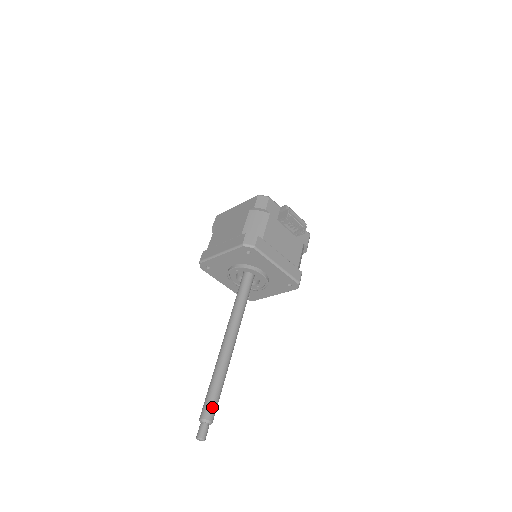
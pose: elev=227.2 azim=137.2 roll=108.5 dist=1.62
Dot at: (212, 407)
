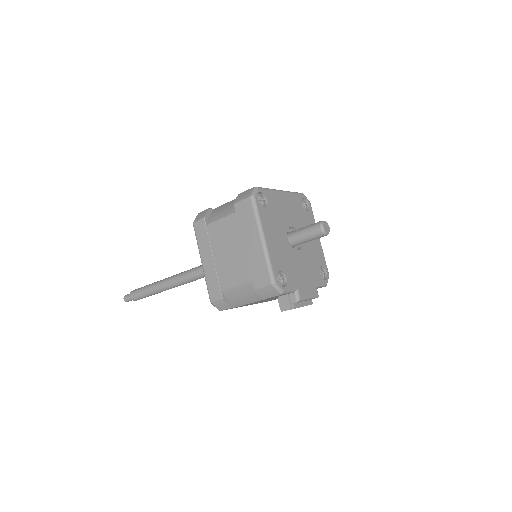
Dot at: occluded
